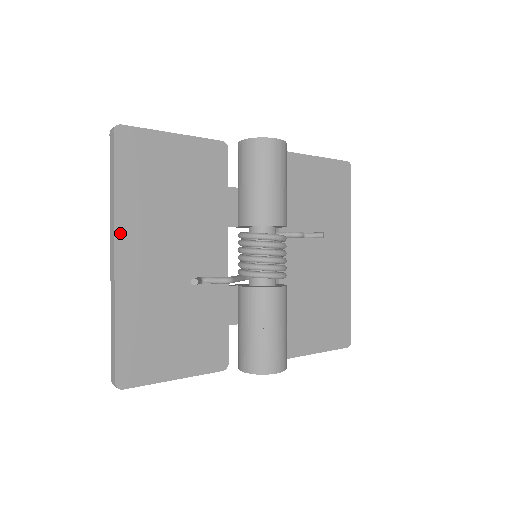
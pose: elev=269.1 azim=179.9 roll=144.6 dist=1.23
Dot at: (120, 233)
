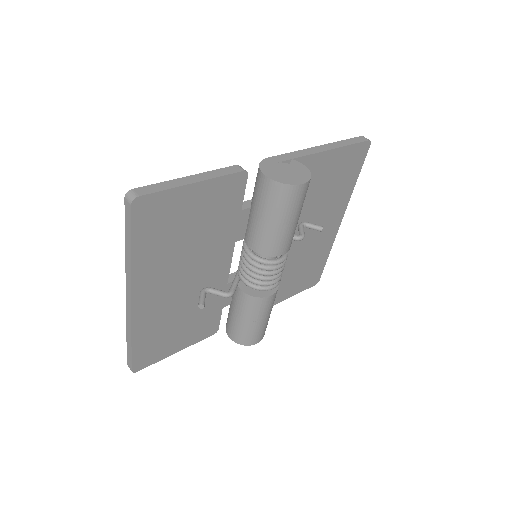
Dot at: (136, 284)
